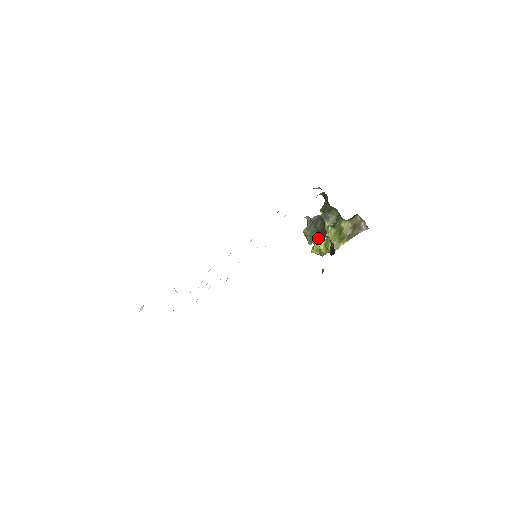
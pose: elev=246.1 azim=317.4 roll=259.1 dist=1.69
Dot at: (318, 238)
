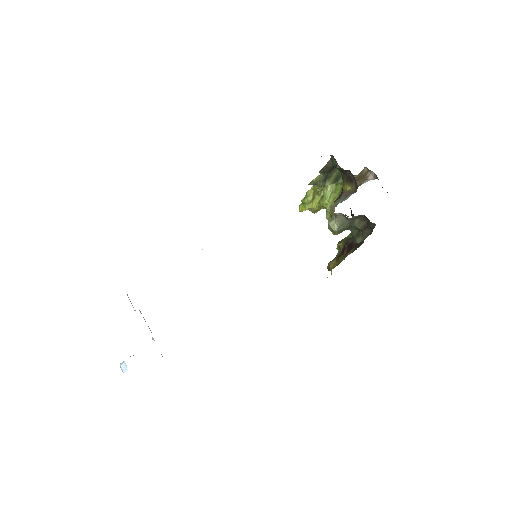
Dot at: (349, 229)
